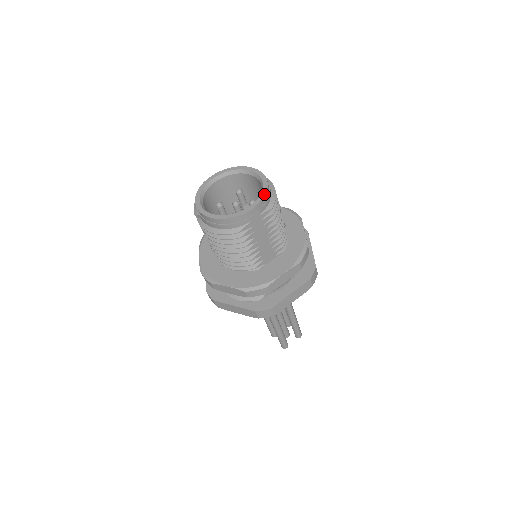
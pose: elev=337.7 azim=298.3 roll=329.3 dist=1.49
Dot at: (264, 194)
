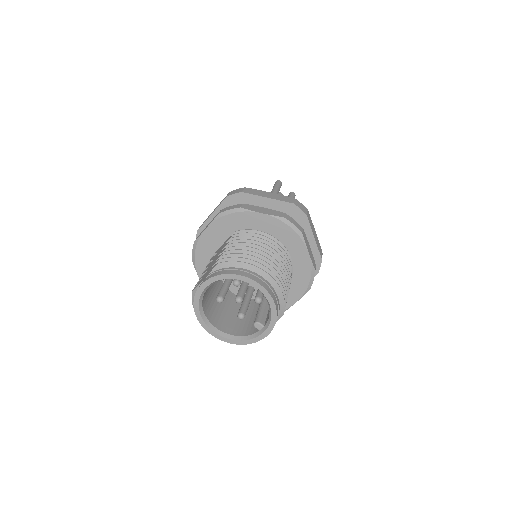
Dot at: (275, 319)
